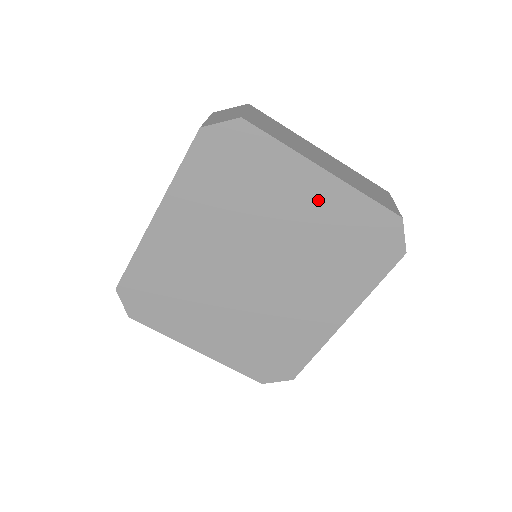
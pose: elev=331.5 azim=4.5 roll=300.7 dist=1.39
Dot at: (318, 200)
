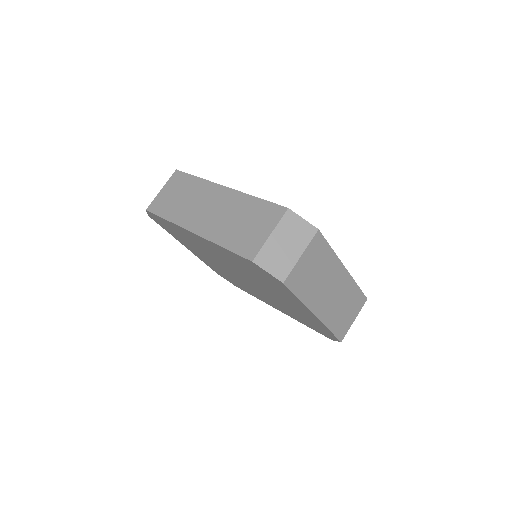
Dot at: (302, 310)
